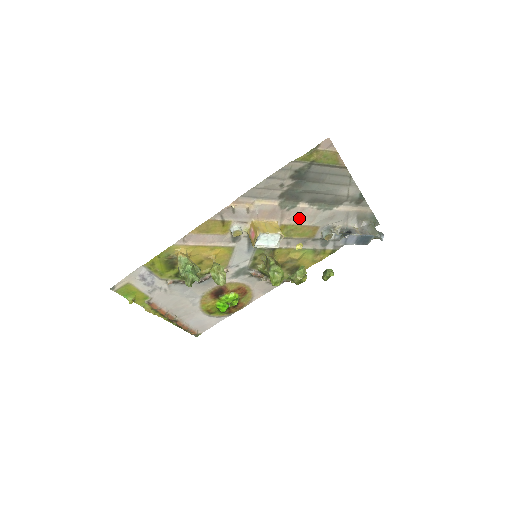
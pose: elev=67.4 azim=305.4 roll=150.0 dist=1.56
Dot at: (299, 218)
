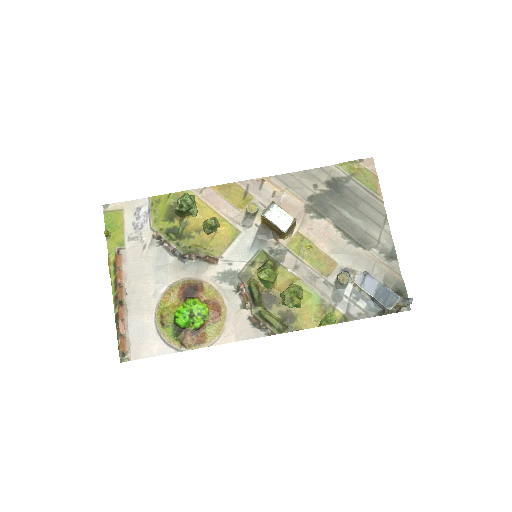
Dot at: (319, 237)
